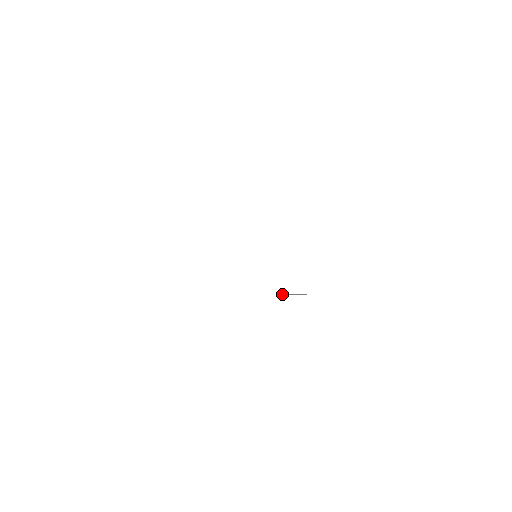
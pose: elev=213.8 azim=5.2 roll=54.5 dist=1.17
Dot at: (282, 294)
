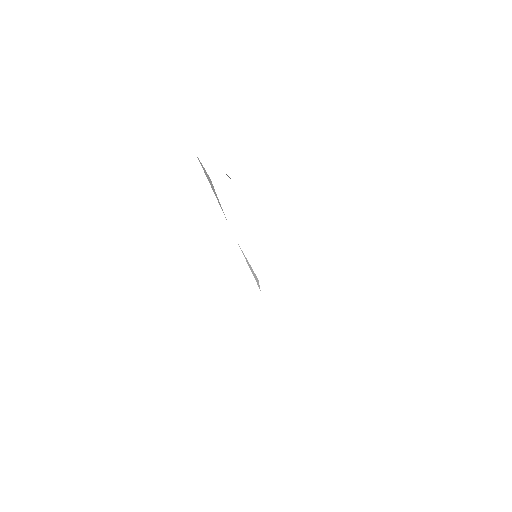
Dot at: (252, 272)
